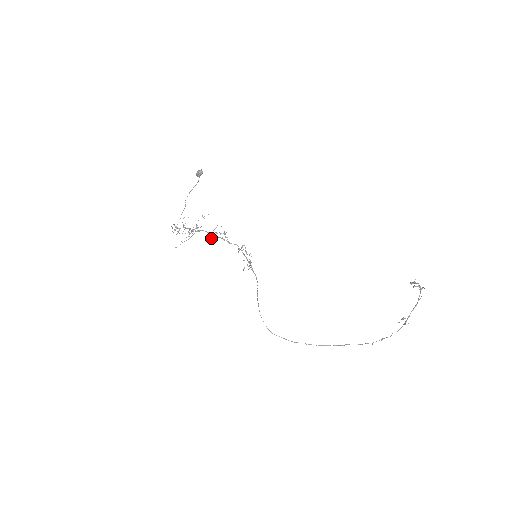
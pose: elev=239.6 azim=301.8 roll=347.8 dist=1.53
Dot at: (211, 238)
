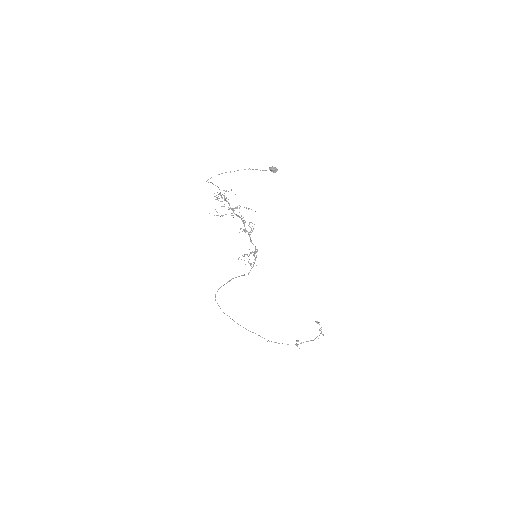
Dot at: occluded
